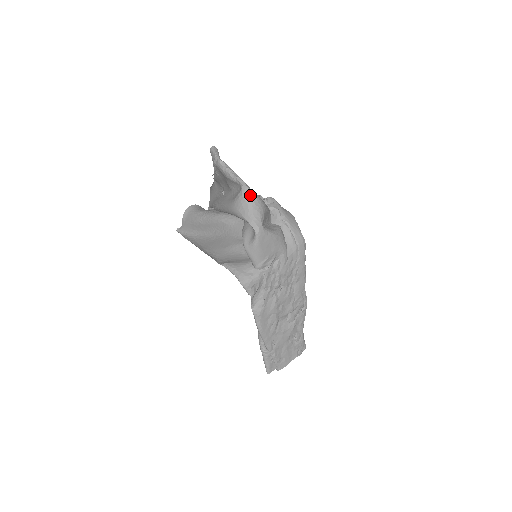
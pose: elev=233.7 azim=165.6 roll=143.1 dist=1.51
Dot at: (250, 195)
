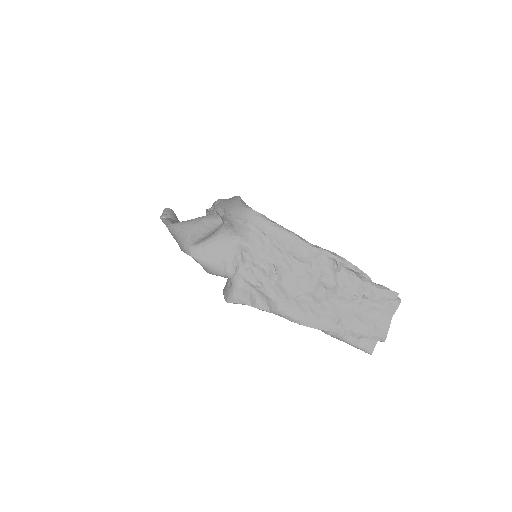
Dot at: (172, 229)
